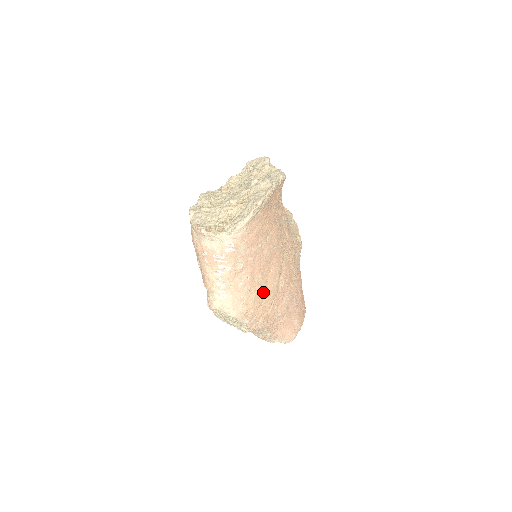
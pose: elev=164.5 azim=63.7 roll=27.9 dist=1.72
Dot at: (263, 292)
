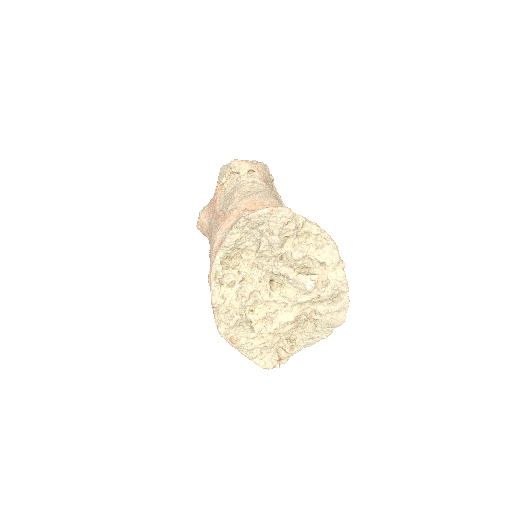
Dot at: occluded
